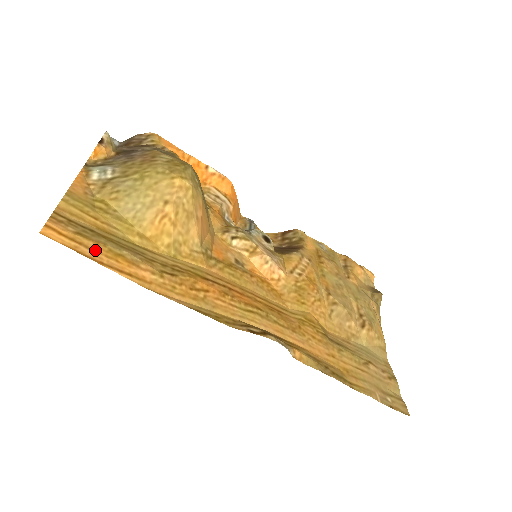
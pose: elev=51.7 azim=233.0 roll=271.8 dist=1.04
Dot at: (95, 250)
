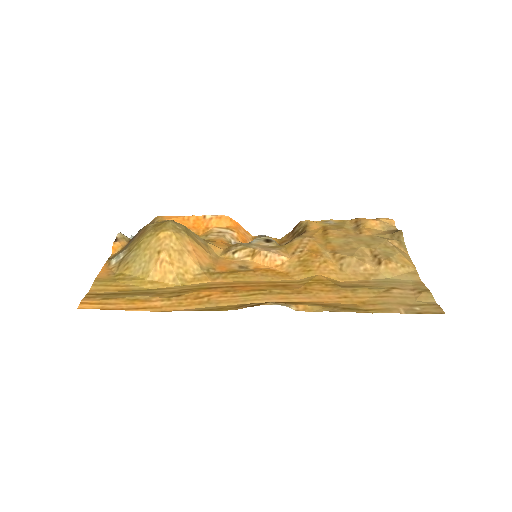
Dot at: (116, 304)
